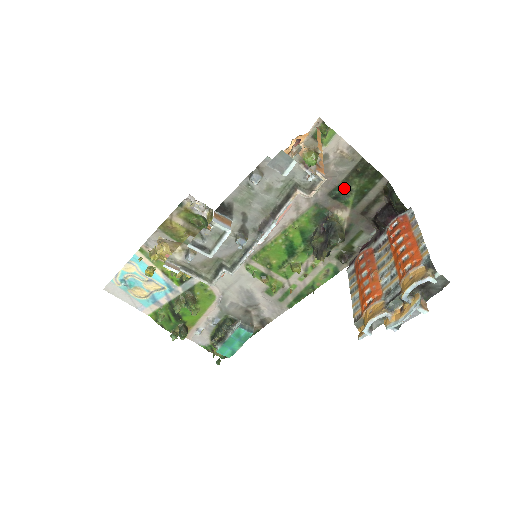
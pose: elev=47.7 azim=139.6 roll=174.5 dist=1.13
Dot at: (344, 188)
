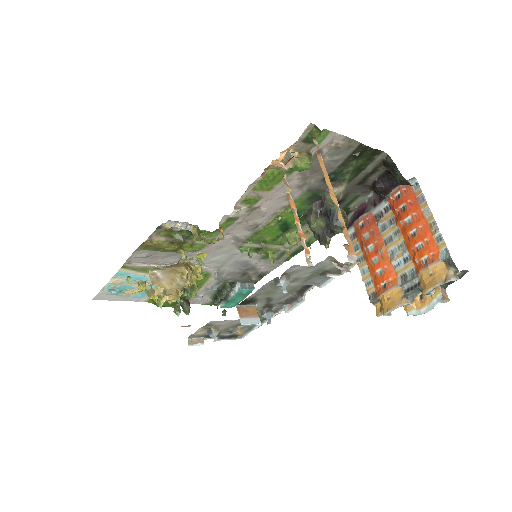
Dot at: (340, 172)
